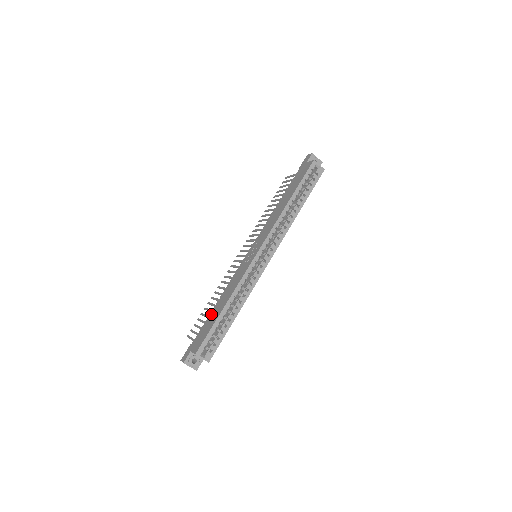
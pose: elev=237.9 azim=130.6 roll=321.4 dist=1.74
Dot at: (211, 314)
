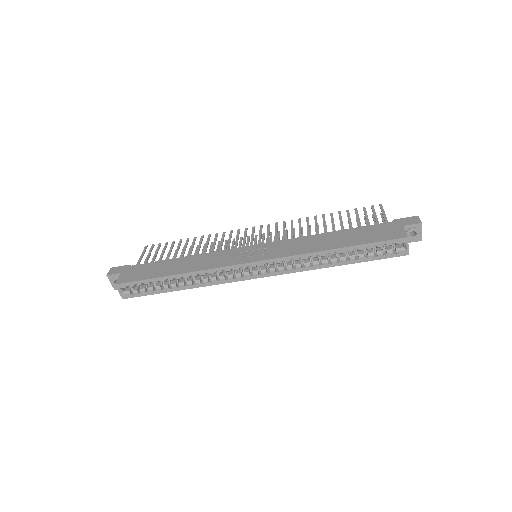
Dot at: (166, 262)
